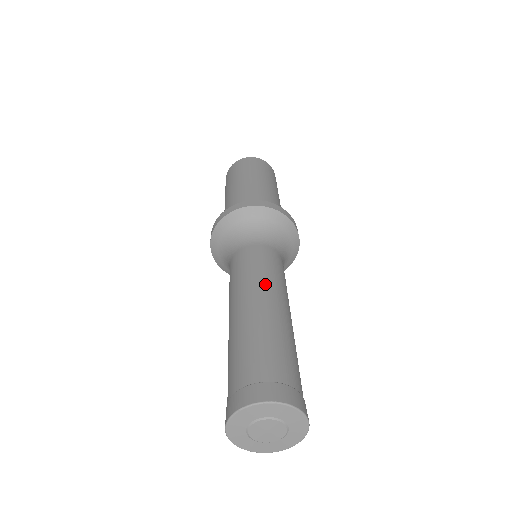
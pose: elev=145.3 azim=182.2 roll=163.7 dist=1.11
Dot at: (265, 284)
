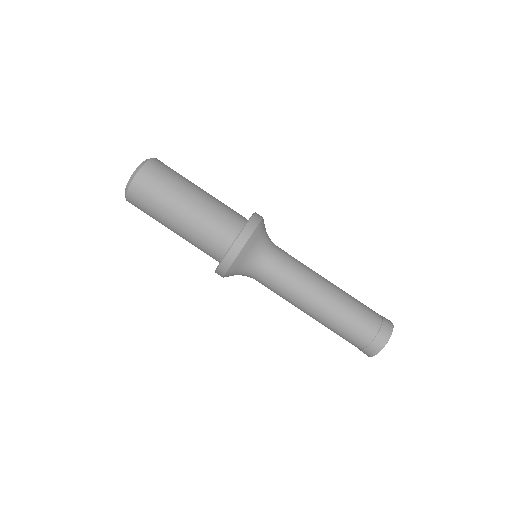
Dot at: (311, 287)
